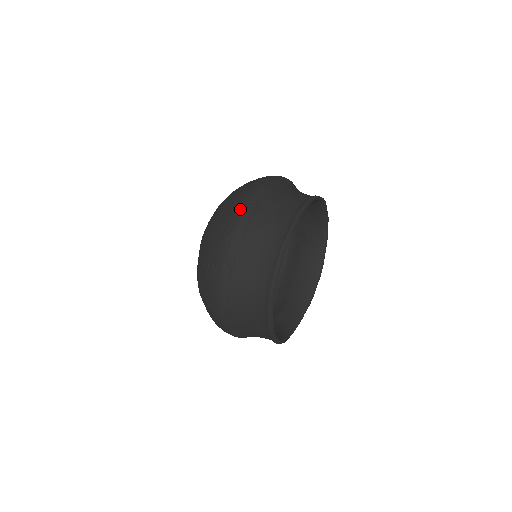
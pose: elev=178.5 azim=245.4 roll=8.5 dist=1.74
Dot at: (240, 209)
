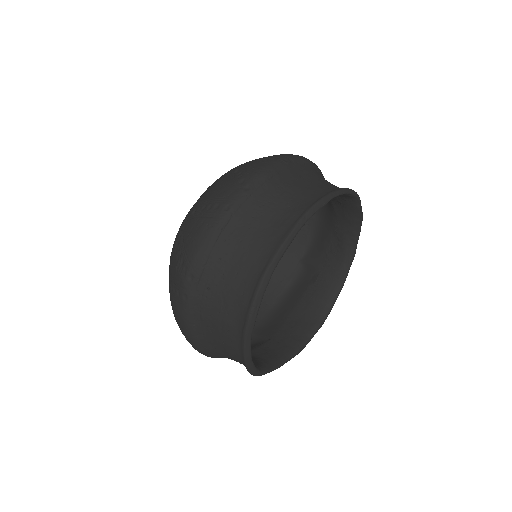
Dot at: (269, 159)
